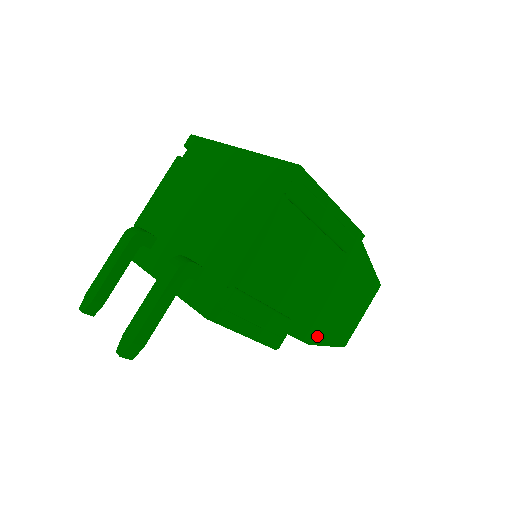
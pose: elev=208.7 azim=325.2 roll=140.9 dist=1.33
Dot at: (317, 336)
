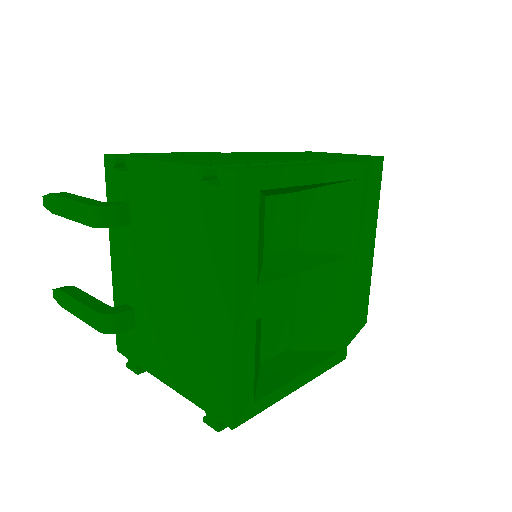
Dot at: occluded
